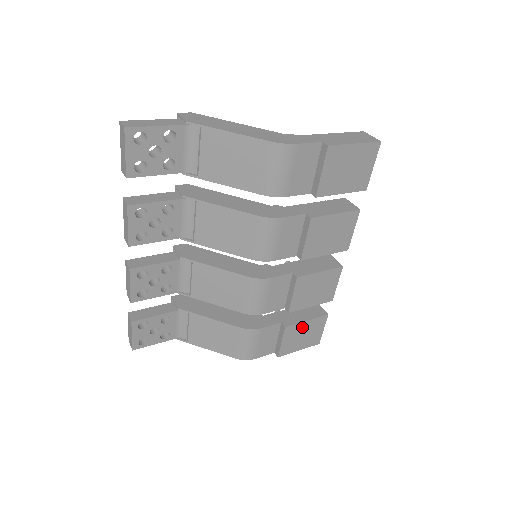
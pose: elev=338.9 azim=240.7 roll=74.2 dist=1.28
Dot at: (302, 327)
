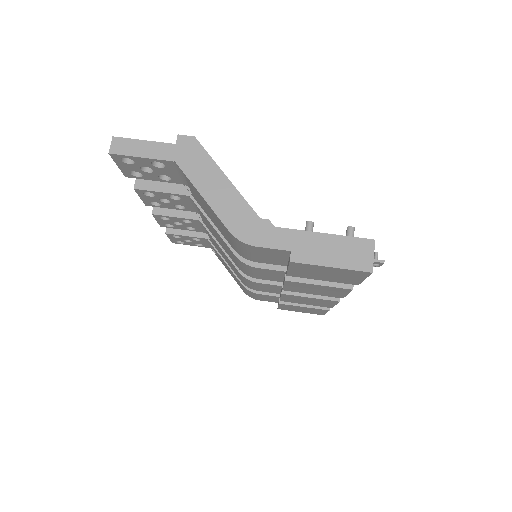
Dot at: (299, 307)
